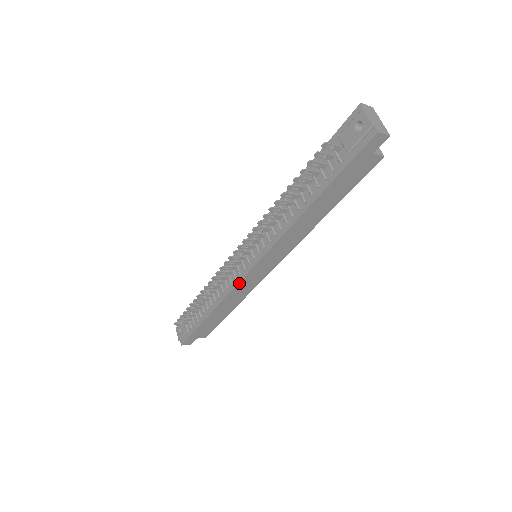
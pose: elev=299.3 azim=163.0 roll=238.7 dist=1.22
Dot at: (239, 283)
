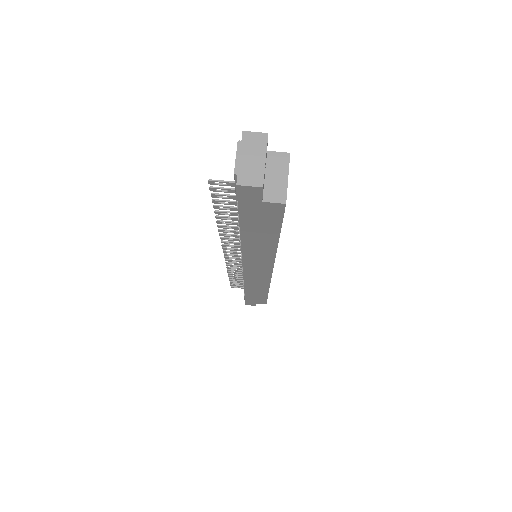
Dot at: (245, 278)
